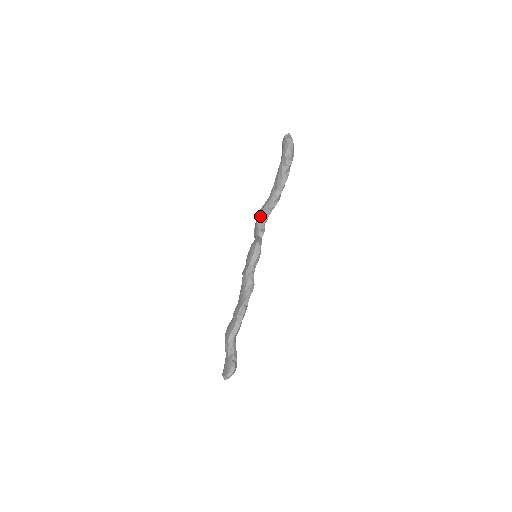
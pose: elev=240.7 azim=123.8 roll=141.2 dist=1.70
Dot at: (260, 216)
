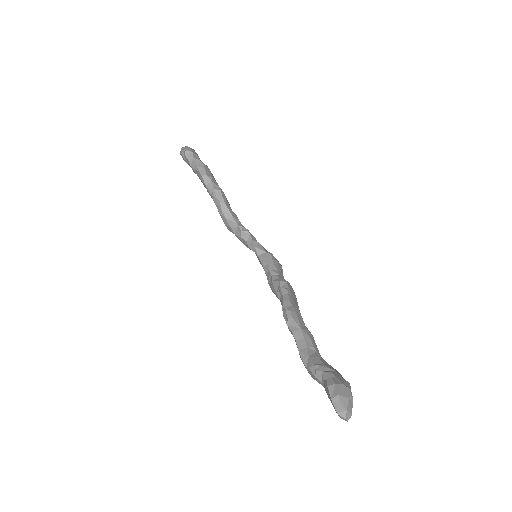
Dot at: (227, 225)
